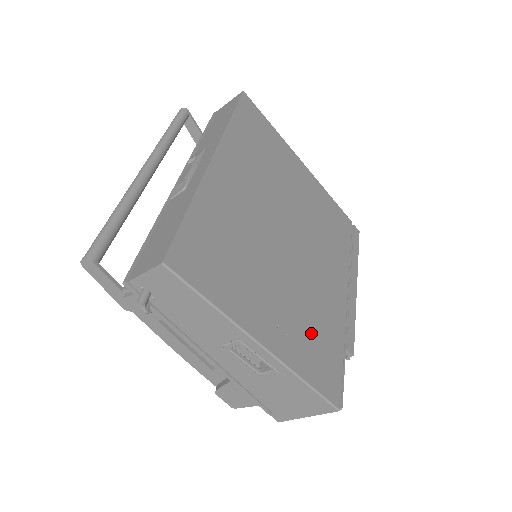
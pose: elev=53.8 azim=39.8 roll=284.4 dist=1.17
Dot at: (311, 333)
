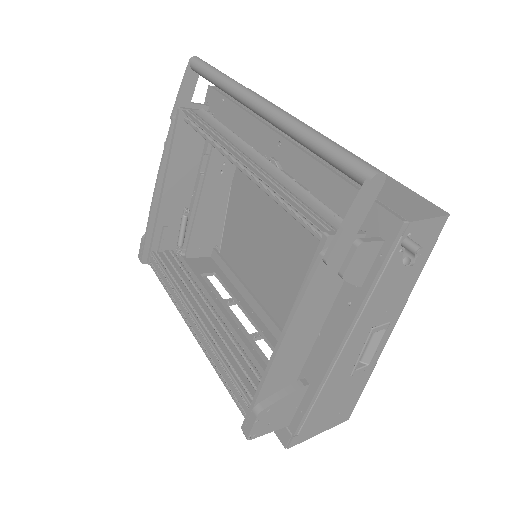
Dot at: occluded
